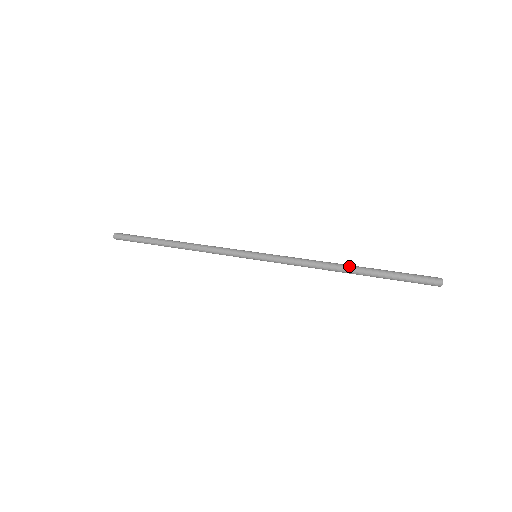
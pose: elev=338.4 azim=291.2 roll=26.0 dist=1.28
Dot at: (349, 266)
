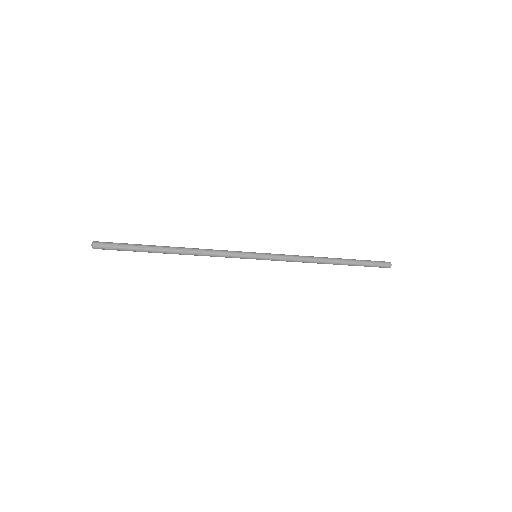
Dot at: occluded
